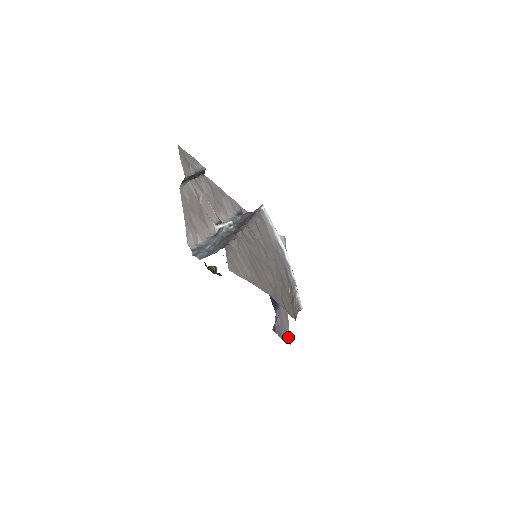
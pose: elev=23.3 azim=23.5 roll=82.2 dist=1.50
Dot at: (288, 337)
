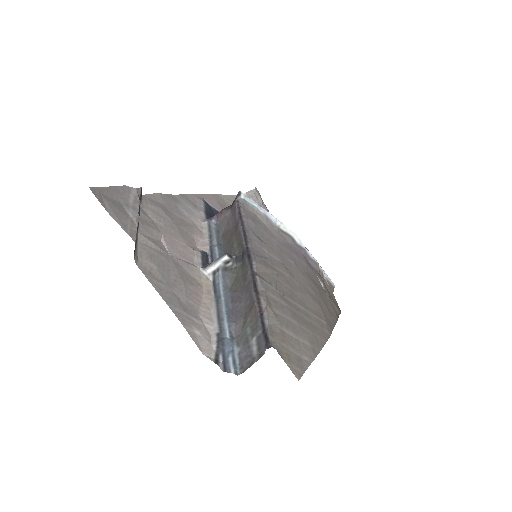
Dot at: occluded
